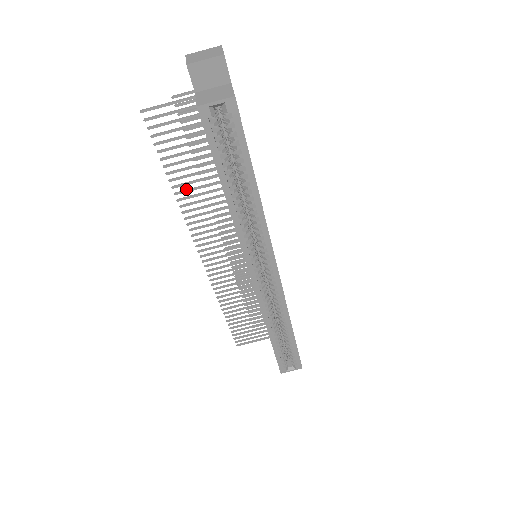
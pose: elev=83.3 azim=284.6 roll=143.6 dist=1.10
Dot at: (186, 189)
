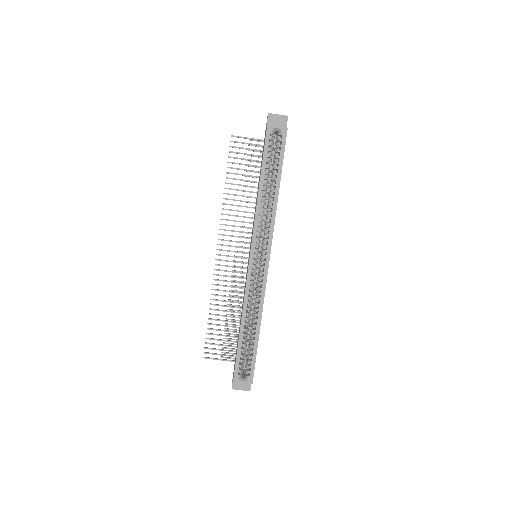
Dot at: (232, 194)
